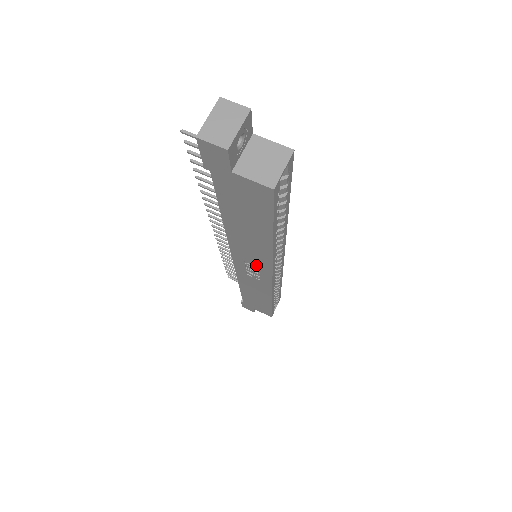
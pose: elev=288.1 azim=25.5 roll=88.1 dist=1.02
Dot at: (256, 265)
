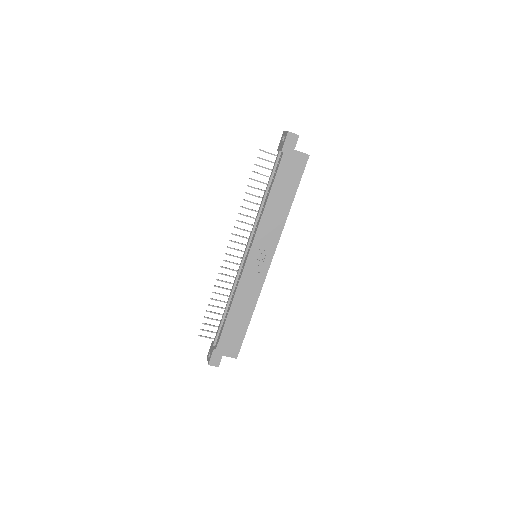
Dot at: (267, 246)
